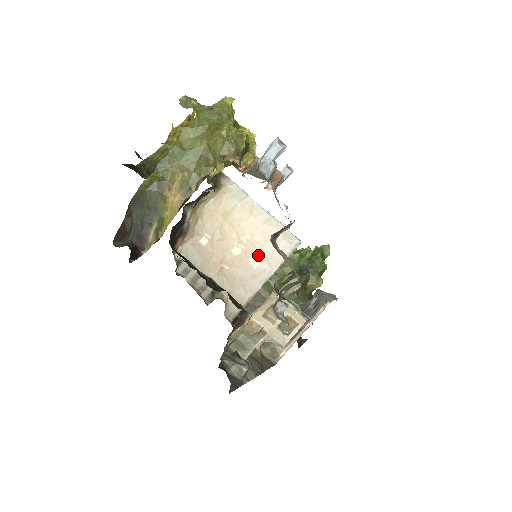
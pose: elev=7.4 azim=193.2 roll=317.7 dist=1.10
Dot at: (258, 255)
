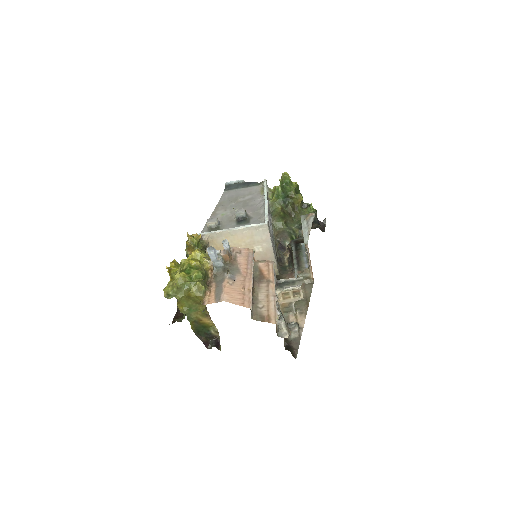
Dot at: (257, 246)
